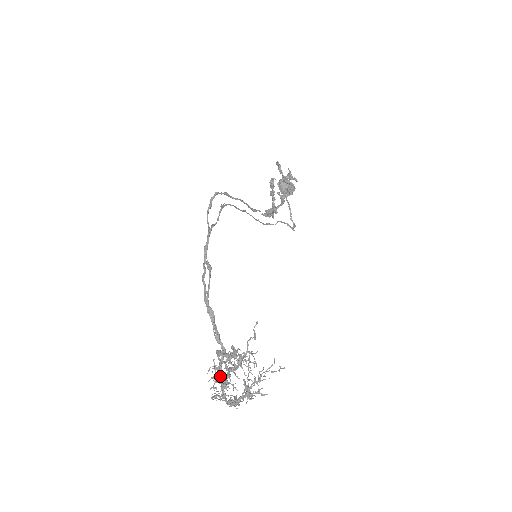
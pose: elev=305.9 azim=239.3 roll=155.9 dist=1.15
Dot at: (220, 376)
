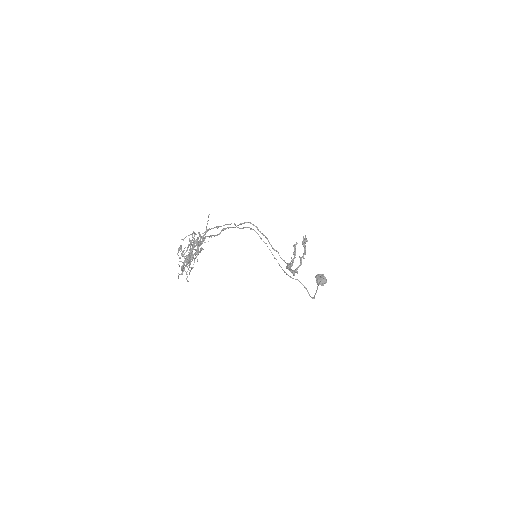
Dot at: (187, 260)
